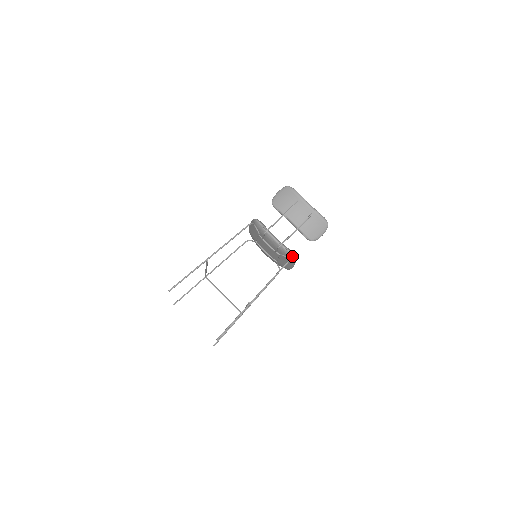
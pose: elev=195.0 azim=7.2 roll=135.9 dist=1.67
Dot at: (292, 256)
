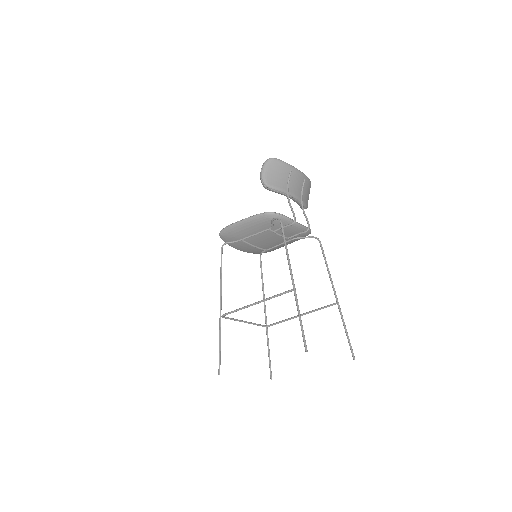
Dot at: (310, 233)
